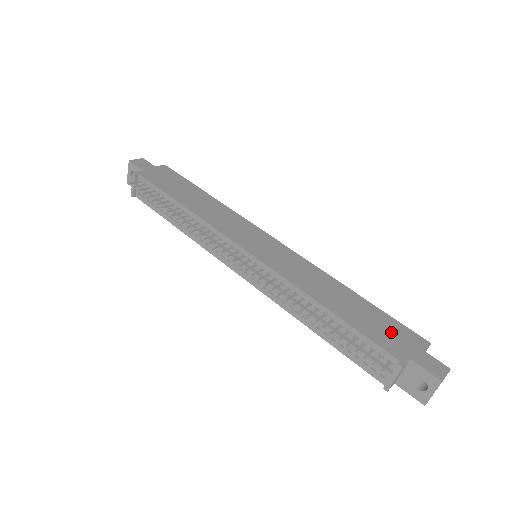
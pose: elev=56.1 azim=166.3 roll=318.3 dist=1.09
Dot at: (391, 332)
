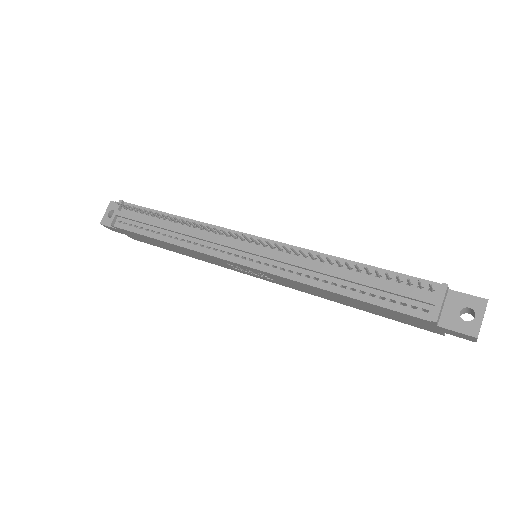
Dot at: occluded
